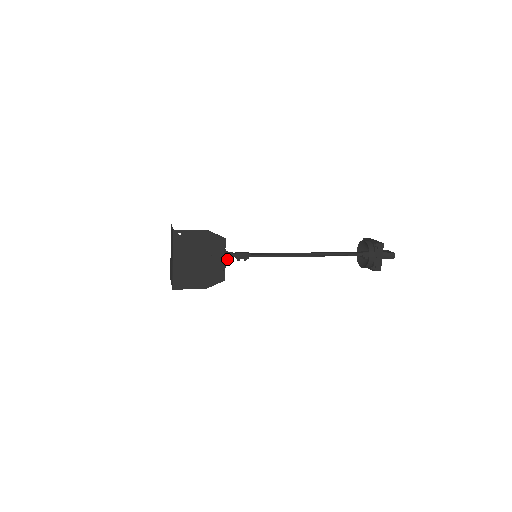
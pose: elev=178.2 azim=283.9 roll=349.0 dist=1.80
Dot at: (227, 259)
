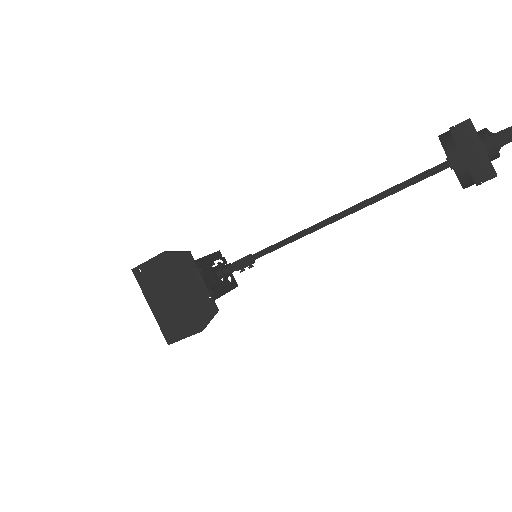
Dot at: (225, 277)
